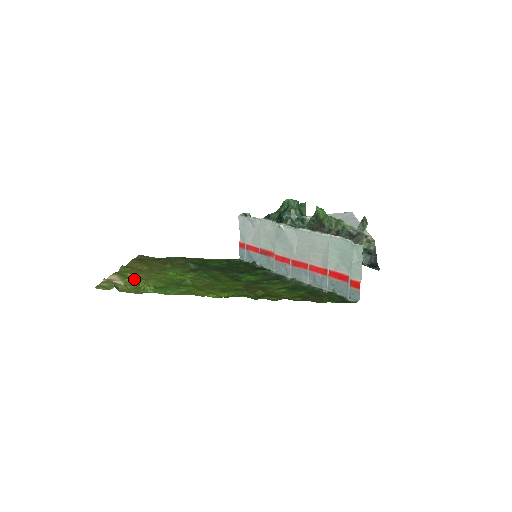
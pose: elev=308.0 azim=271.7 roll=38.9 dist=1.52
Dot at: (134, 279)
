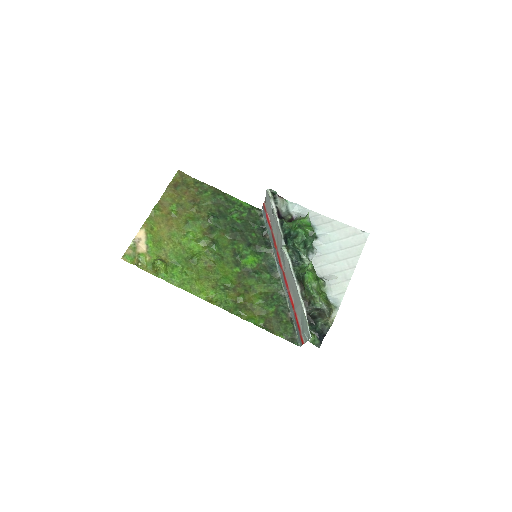
Dot at: (156, 240)
